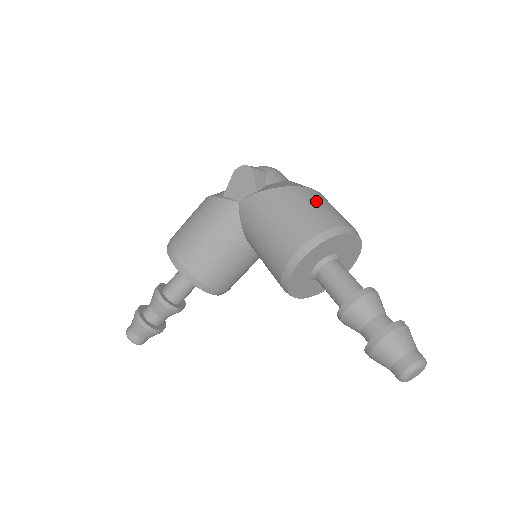
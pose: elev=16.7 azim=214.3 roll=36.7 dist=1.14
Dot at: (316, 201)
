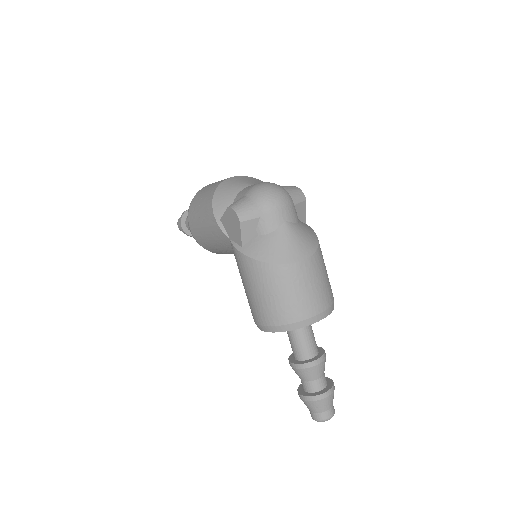
Dot at: (287, 287)
